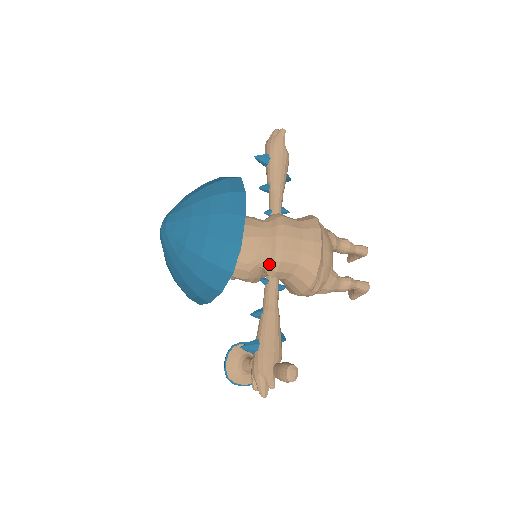
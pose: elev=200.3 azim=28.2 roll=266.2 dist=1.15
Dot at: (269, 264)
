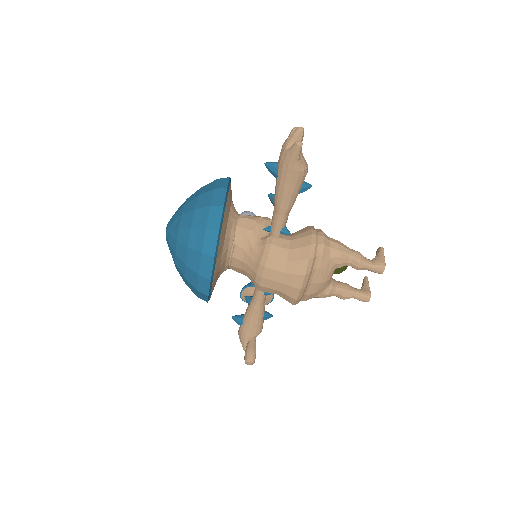
Dot at: occluded
